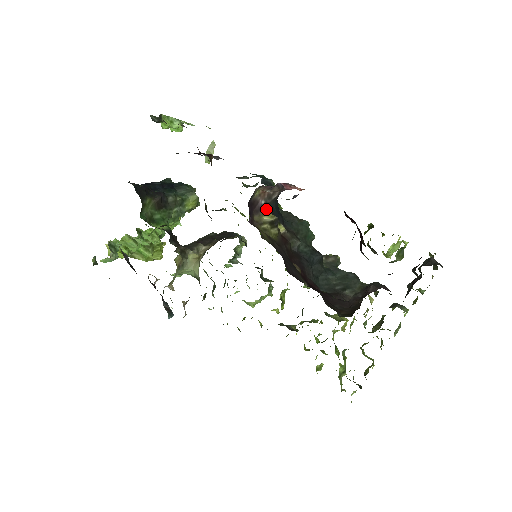
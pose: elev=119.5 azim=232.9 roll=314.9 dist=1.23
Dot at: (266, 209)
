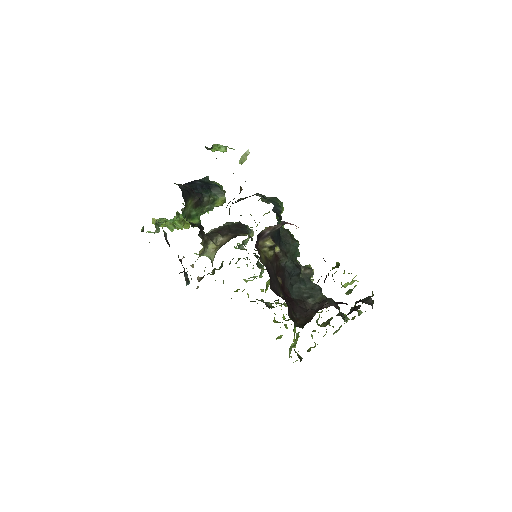
Dot at: (269, 236)
